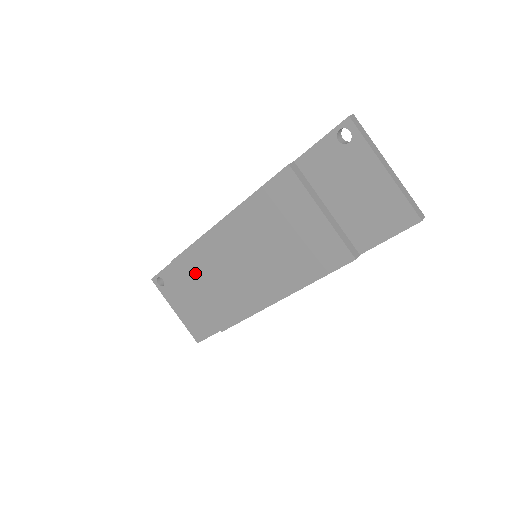
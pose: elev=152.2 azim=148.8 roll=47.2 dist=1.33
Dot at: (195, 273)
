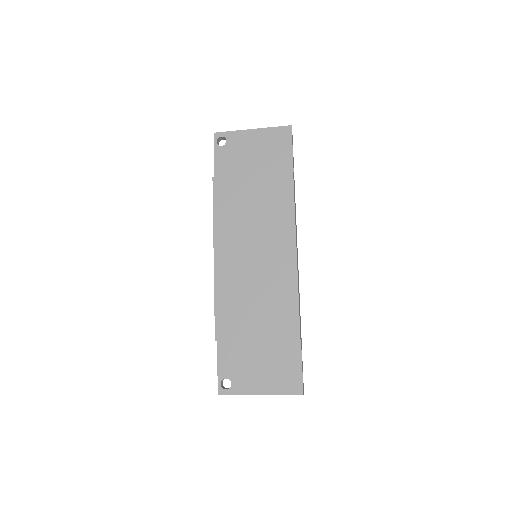
Dot at: (237, 321)
